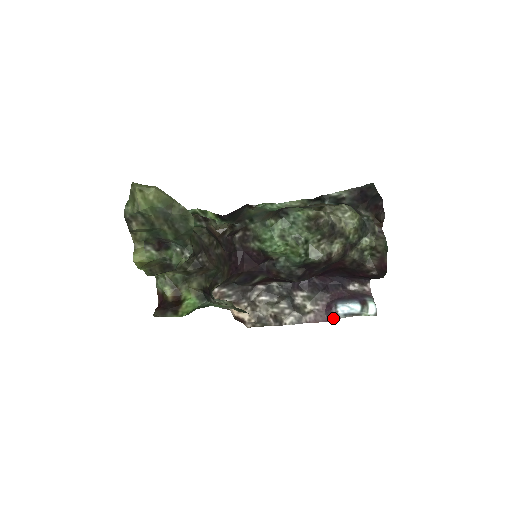
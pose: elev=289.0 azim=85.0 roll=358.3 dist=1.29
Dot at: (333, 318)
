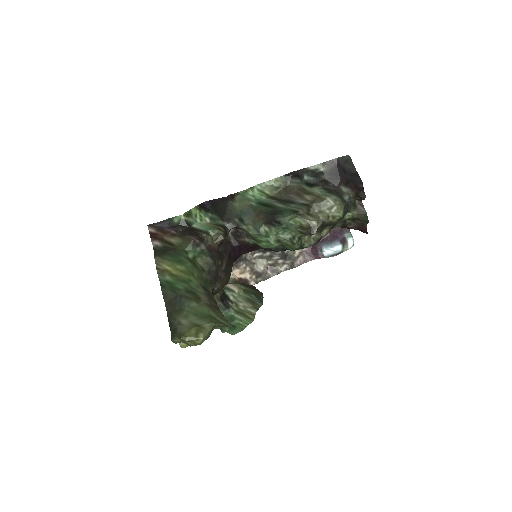
Dot at: (319, 257)
